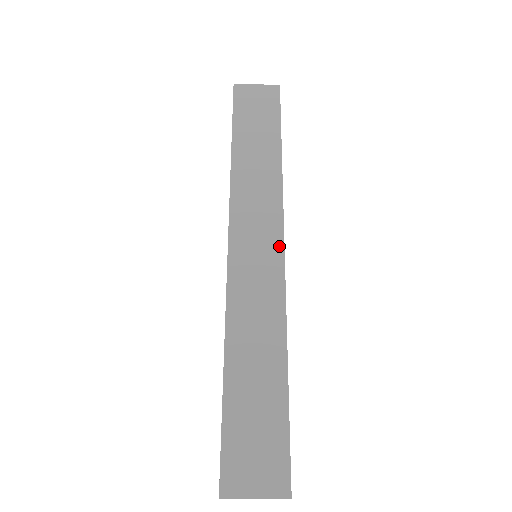
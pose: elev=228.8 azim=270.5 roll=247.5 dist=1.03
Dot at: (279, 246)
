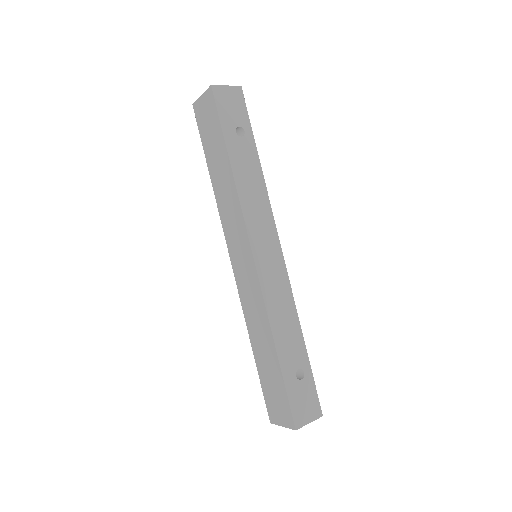
Dot at: (251, 257)
